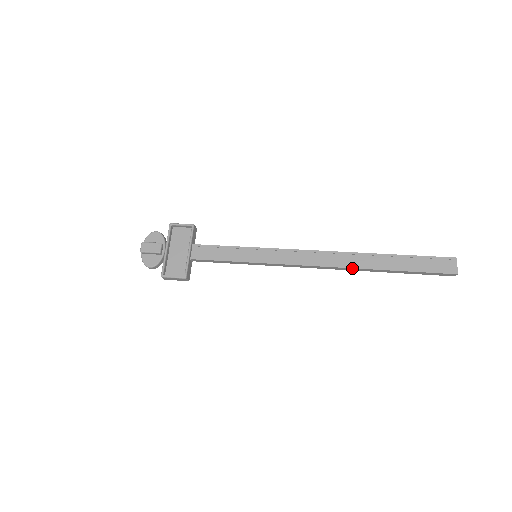
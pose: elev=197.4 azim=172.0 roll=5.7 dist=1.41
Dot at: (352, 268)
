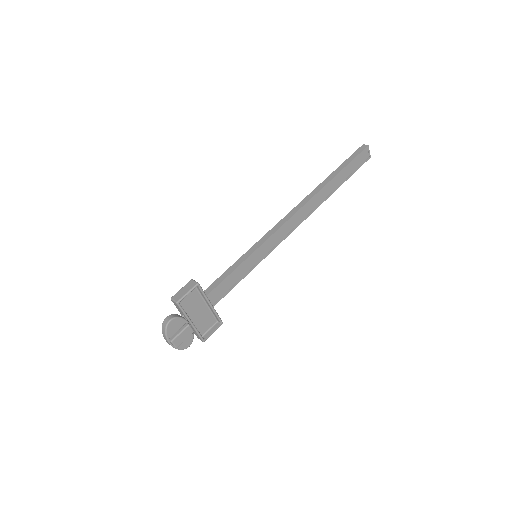
Dot at: occluded
